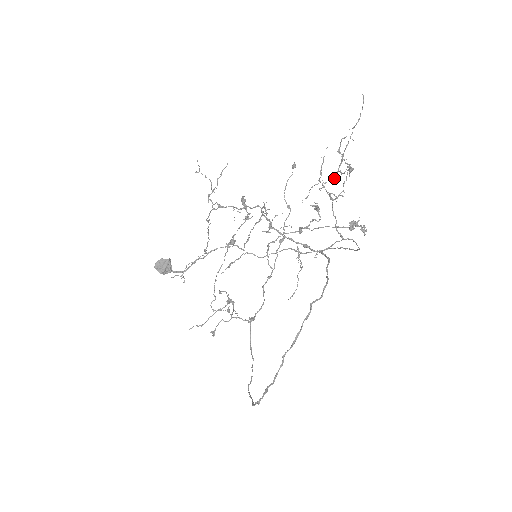
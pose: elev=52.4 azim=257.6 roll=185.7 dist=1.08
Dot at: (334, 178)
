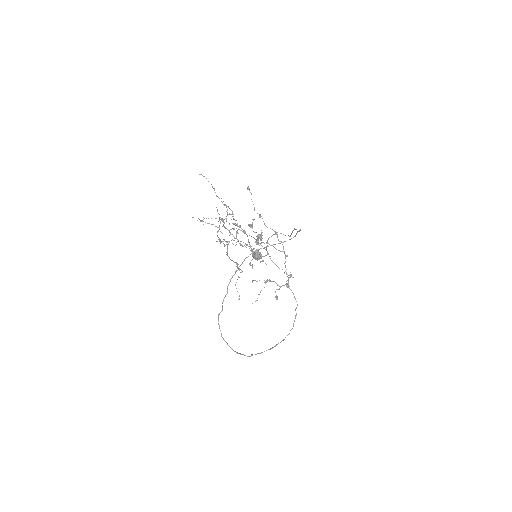
Dot at: occluded
